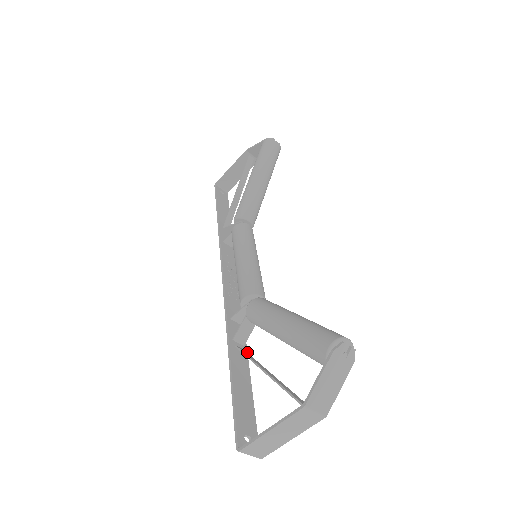
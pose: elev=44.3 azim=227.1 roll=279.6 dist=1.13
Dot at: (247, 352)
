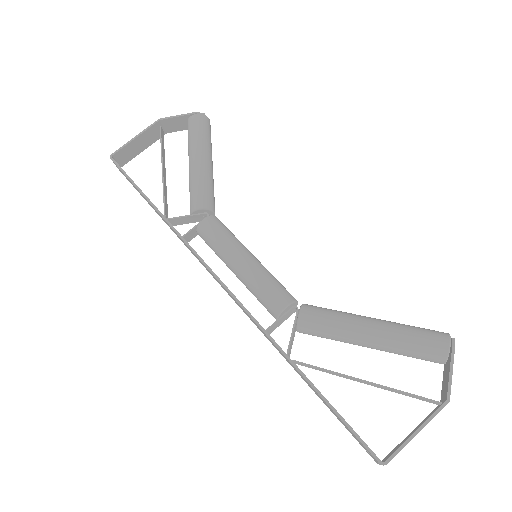
Dot at: occluded
